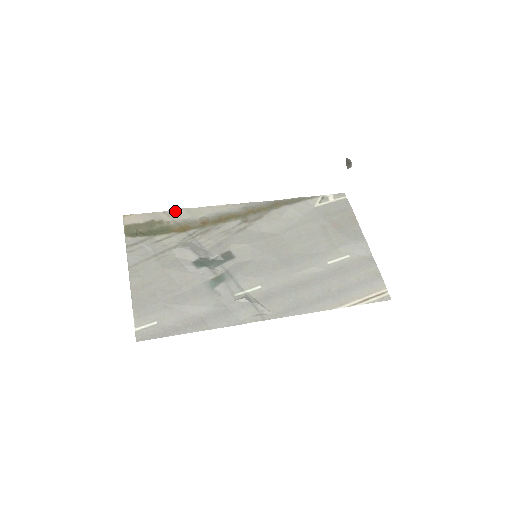
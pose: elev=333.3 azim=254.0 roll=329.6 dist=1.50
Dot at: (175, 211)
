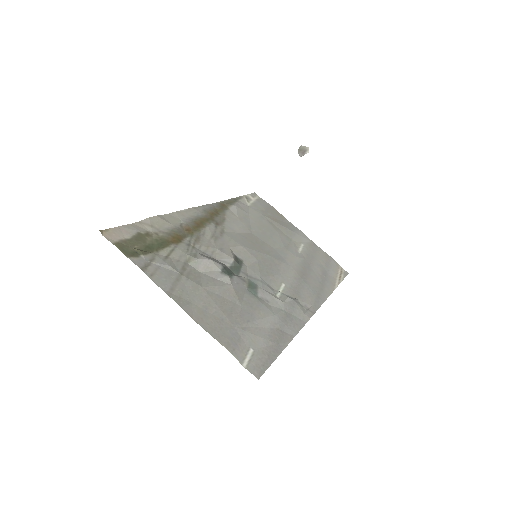
Dot at: (152, 219)
